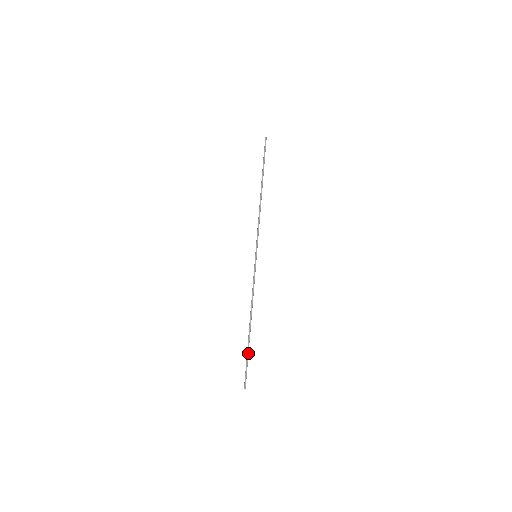
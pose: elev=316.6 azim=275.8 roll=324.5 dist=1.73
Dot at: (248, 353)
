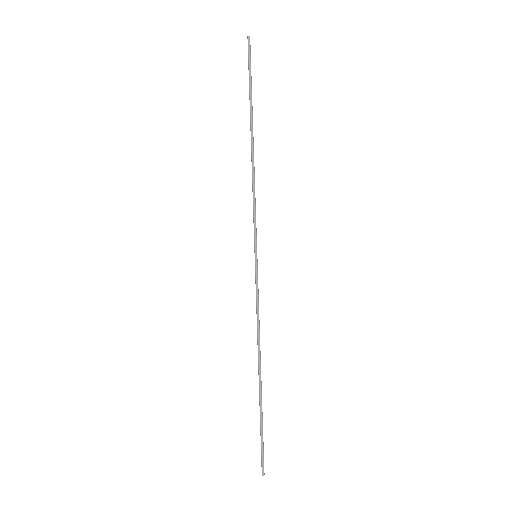
Dot at: (262, 419)
